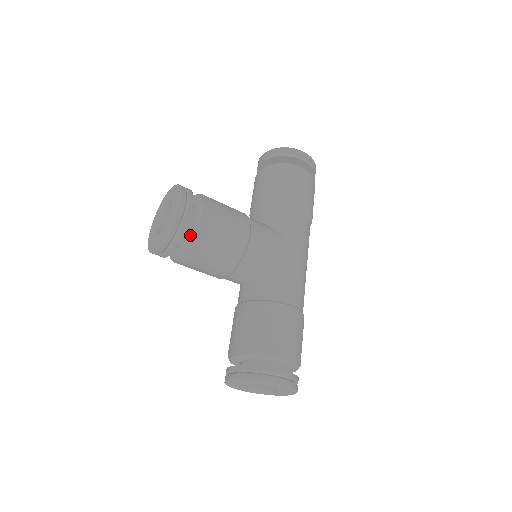
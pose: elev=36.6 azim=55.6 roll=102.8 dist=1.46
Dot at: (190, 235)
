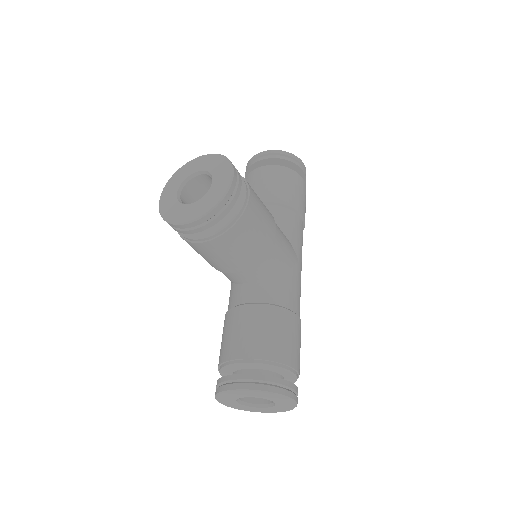
Dot at: (230, 215)
